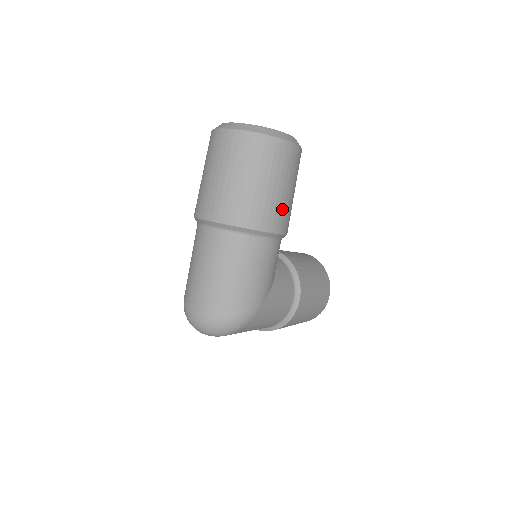
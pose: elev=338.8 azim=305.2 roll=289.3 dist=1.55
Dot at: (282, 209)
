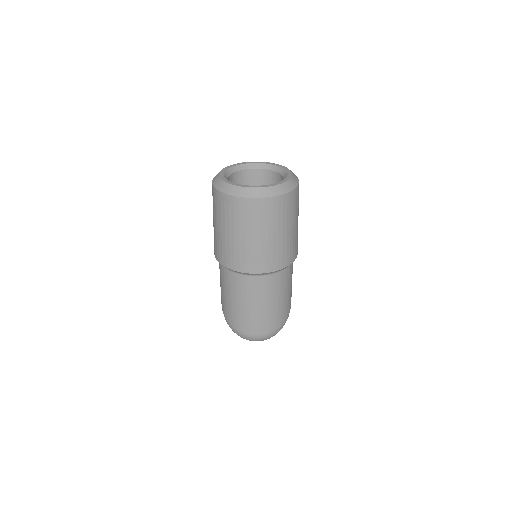
Dot at: occluded
